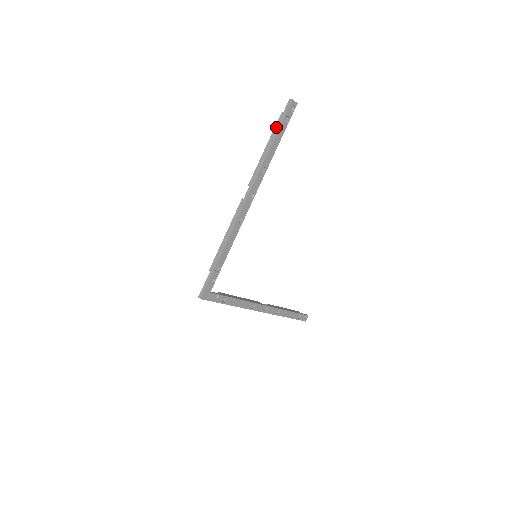
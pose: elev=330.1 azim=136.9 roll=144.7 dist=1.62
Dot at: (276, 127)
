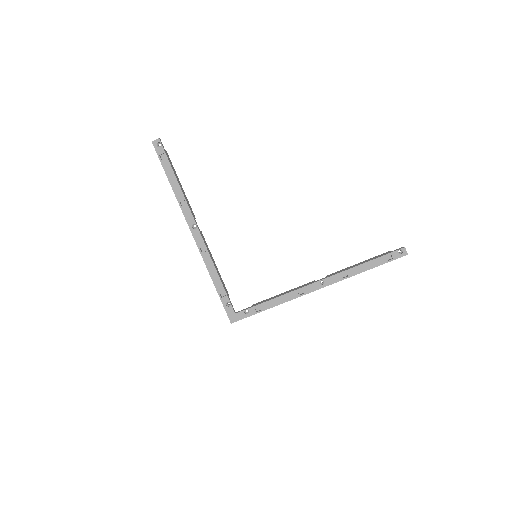
Dot at: (164, 169)
